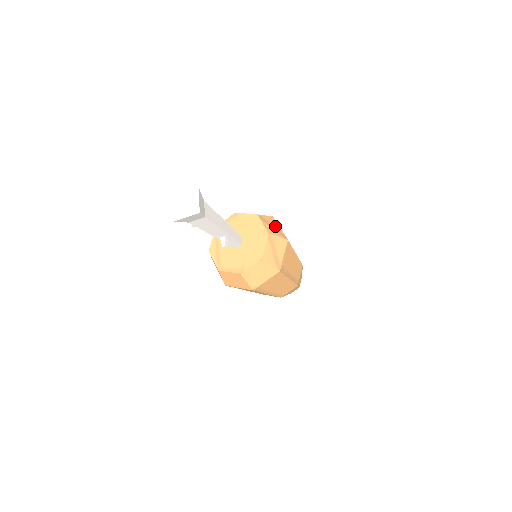
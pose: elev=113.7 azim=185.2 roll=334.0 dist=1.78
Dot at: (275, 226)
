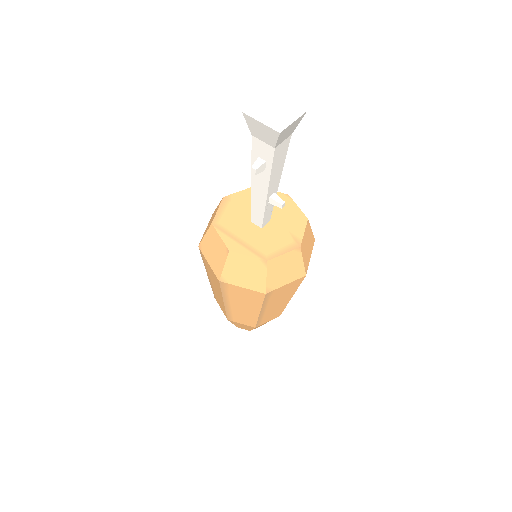
Dot at: occluded
